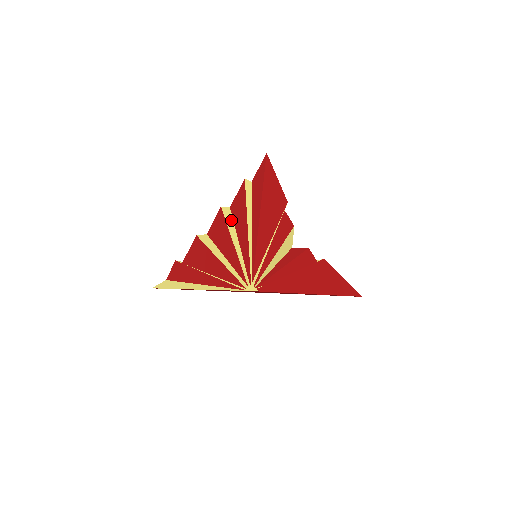
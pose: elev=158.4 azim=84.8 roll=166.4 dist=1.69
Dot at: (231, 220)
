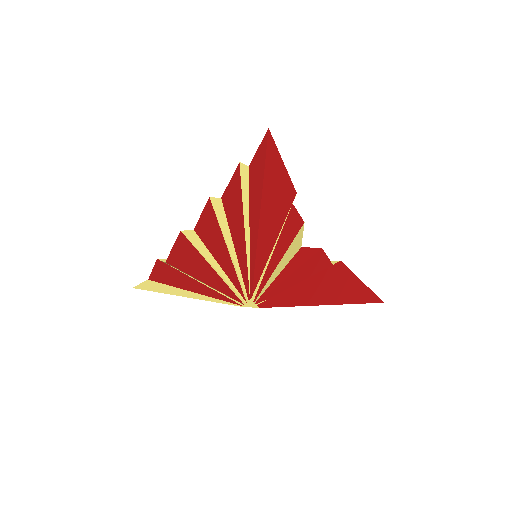
Dot at: (223, 216)
